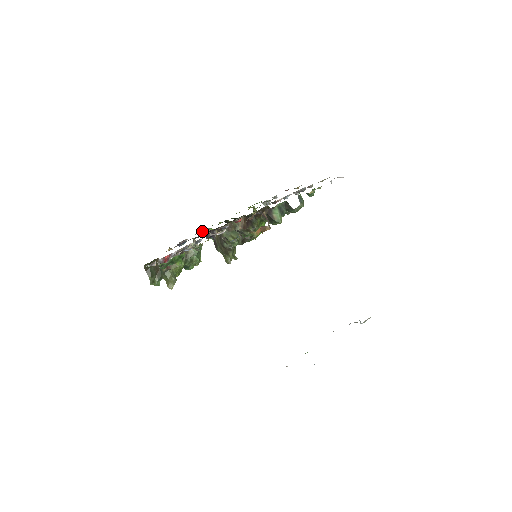
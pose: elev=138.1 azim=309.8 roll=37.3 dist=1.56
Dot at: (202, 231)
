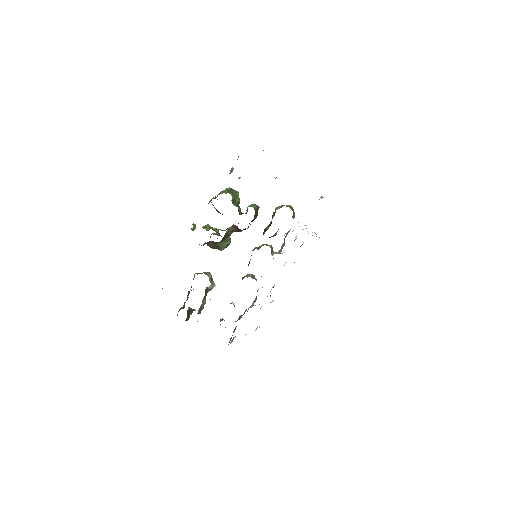
Dot at: occluded
